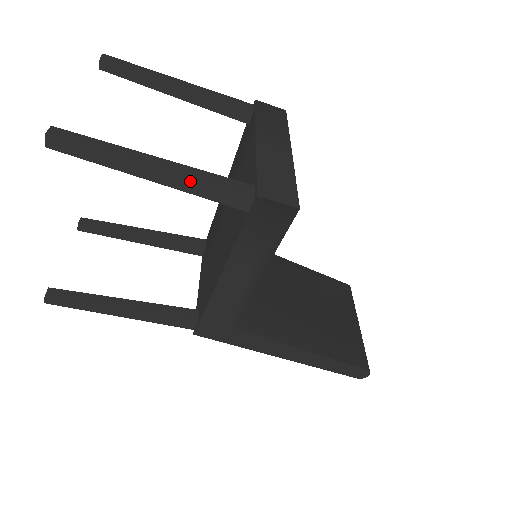
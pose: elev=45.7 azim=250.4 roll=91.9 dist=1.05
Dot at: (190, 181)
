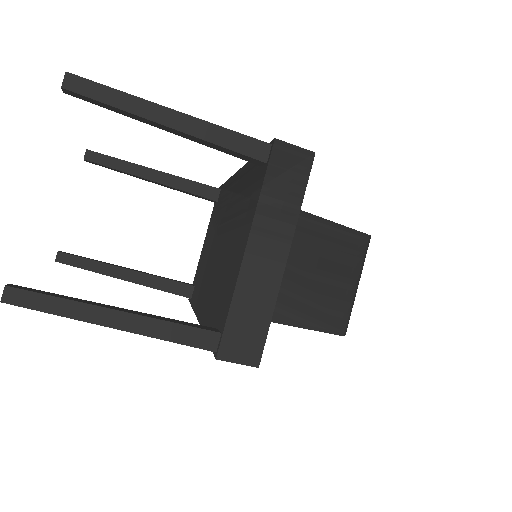
Dot at: (151, 336)
